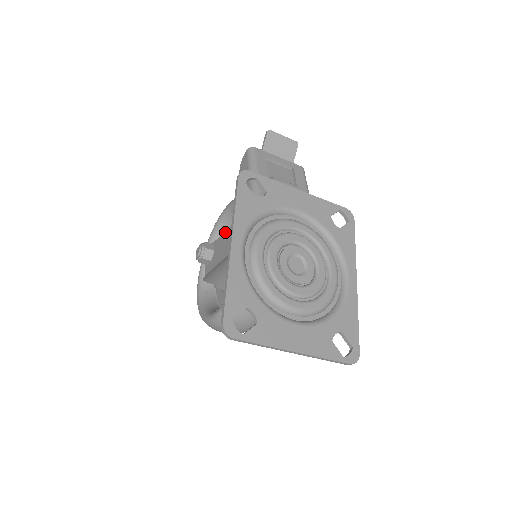
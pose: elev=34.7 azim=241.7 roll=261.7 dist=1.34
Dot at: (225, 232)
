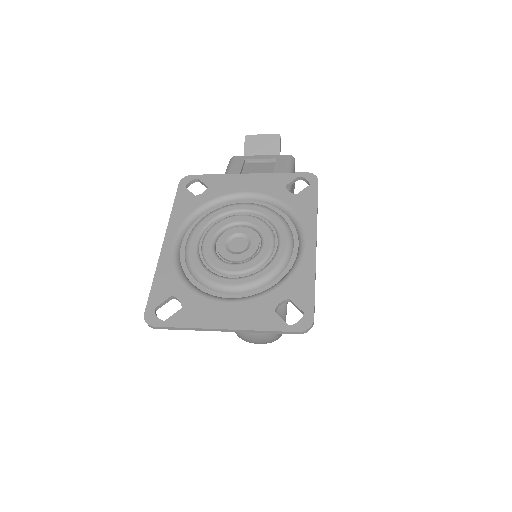
Dot at: occluded
